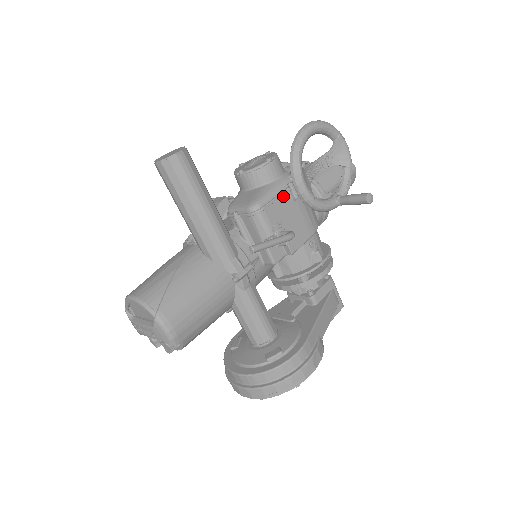
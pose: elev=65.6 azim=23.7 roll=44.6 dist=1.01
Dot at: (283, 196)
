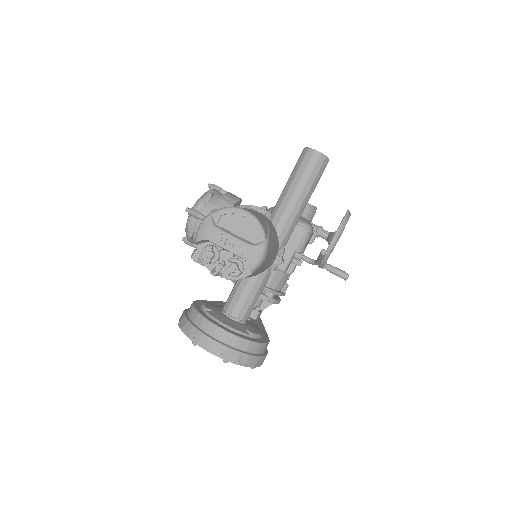
Dot at: (312, 235)
